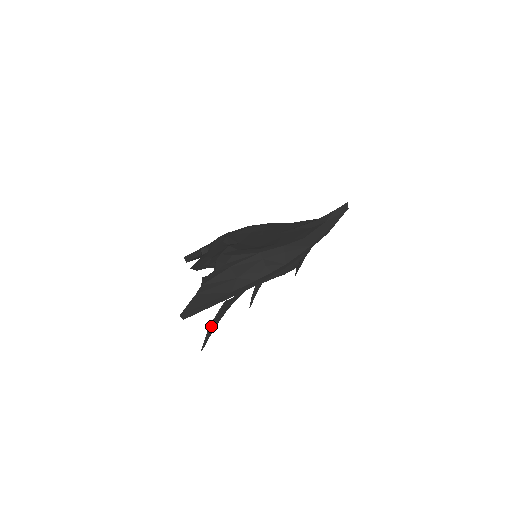
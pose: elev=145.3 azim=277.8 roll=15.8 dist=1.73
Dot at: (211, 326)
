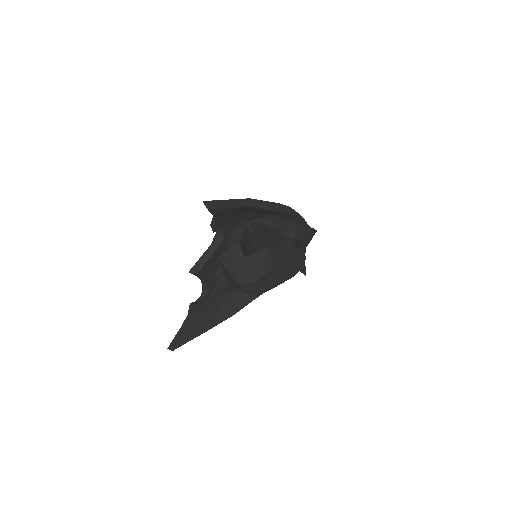
Dot at: (241, 241)
